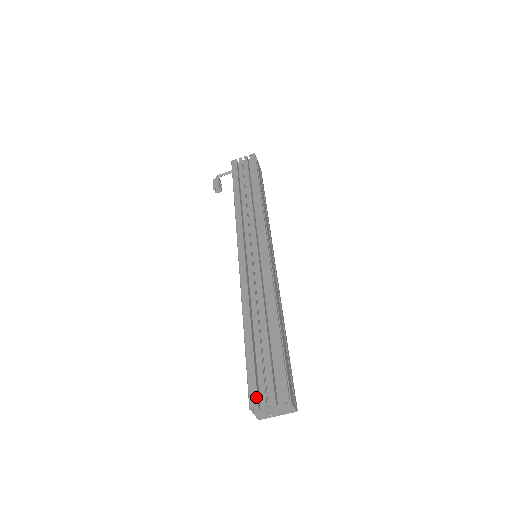
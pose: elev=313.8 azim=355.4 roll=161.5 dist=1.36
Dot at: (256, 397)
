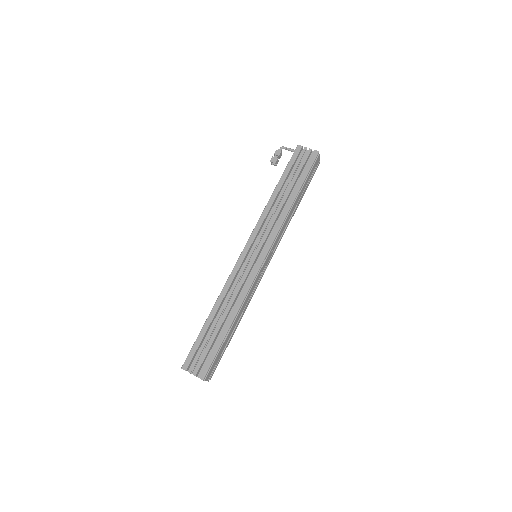
Dot at: (188, 364)
